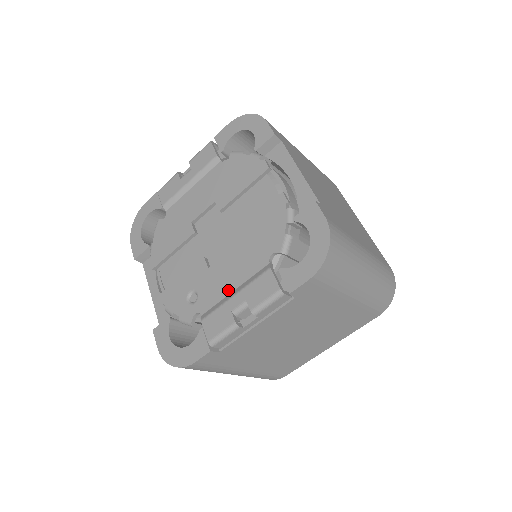
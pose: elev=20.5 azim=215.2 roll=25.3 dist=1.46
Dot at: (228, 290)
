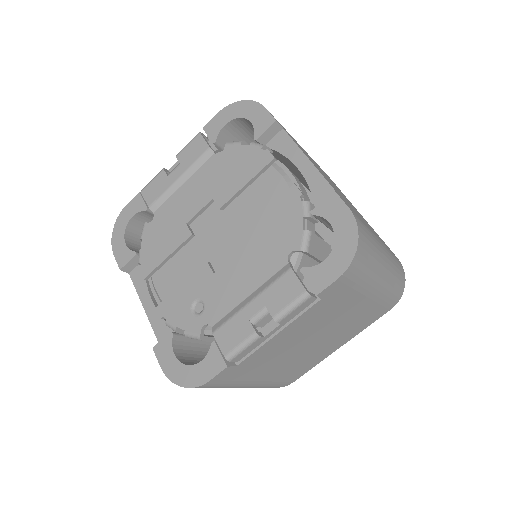
Dot at: (241, 296)
